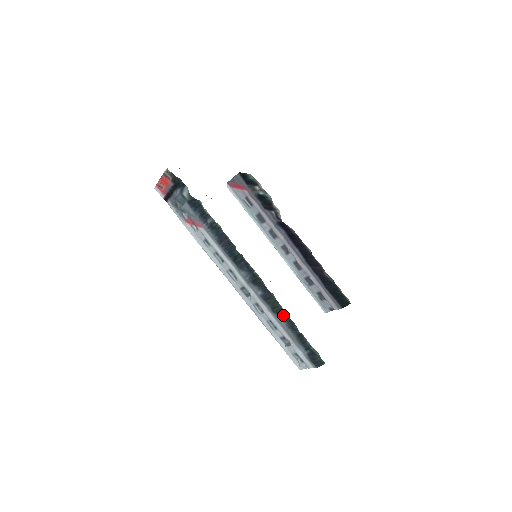
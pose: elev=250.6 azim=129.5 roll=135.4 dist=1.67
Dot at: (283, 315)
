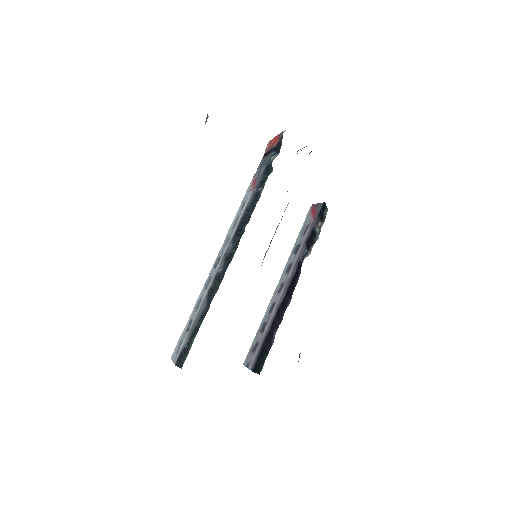
Dot at: (209, 302)
